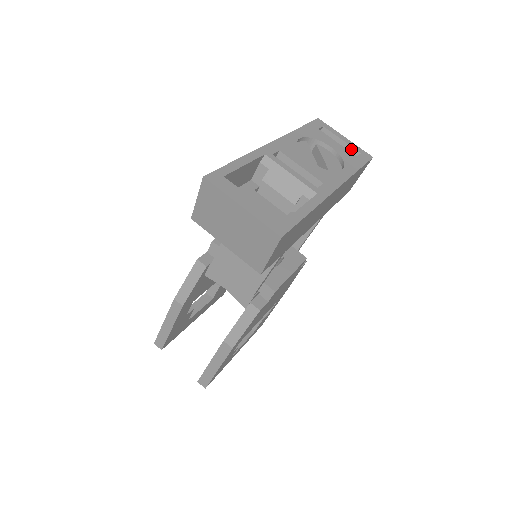
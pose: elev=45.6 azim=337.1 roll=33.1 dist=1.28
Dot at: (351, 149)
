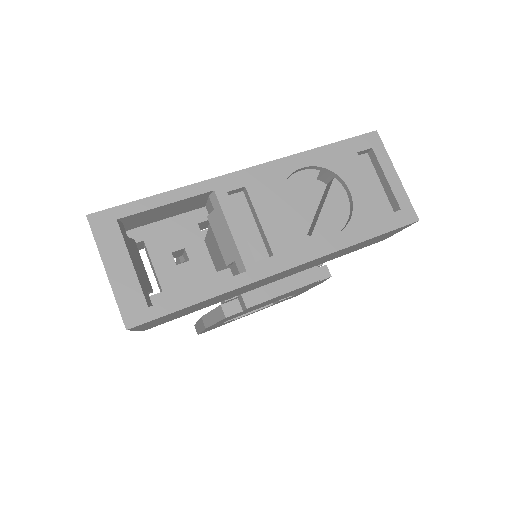
Dot at: (392, 197)
